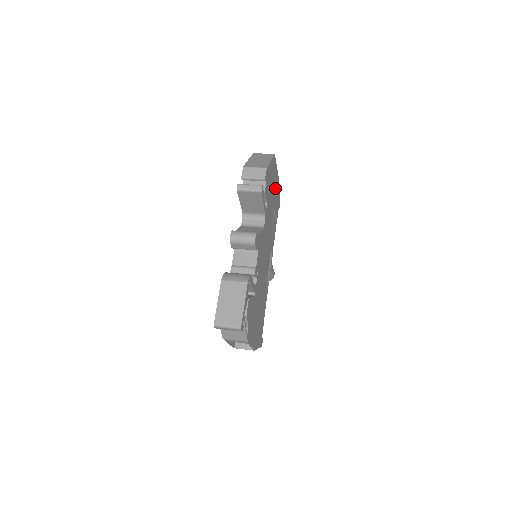
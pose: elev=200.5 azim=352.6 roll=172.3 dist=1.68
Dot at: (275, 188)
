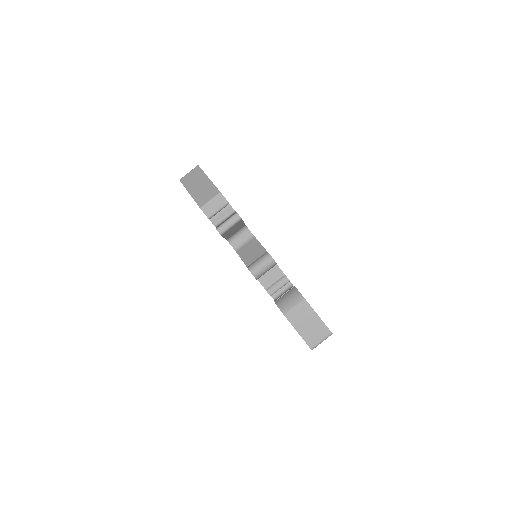
Dot at: occluded
